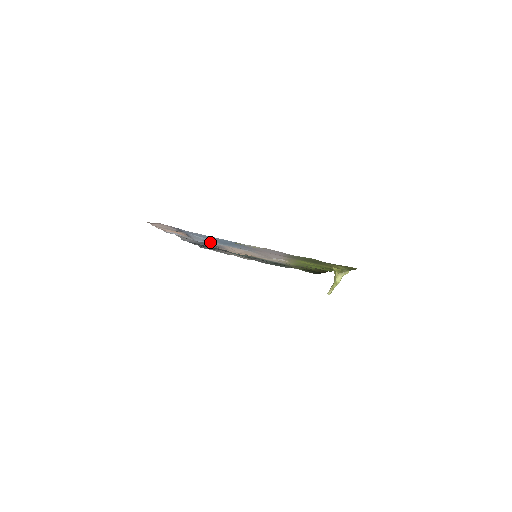
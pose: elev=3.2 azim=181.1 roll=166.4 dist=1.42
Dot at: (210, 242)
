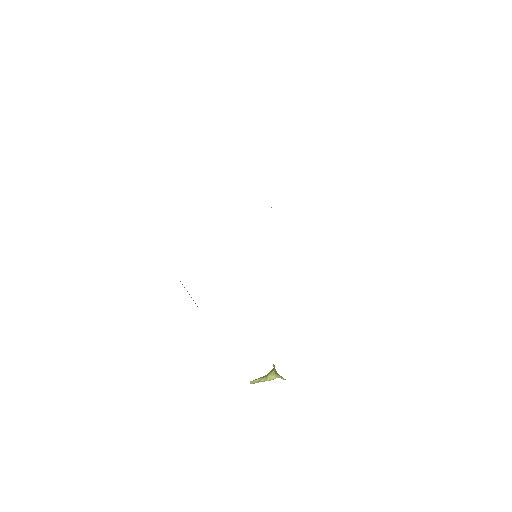
Dot at: occluded
